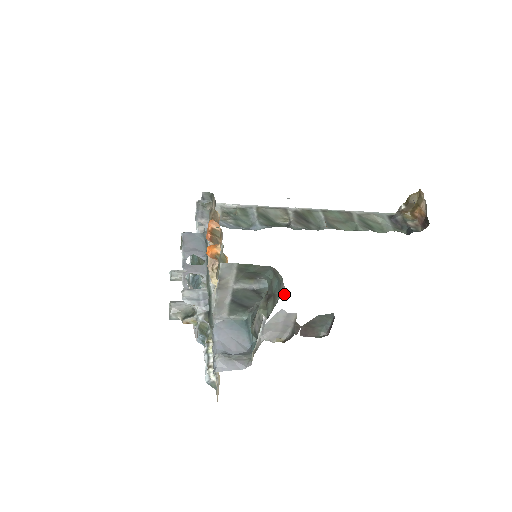
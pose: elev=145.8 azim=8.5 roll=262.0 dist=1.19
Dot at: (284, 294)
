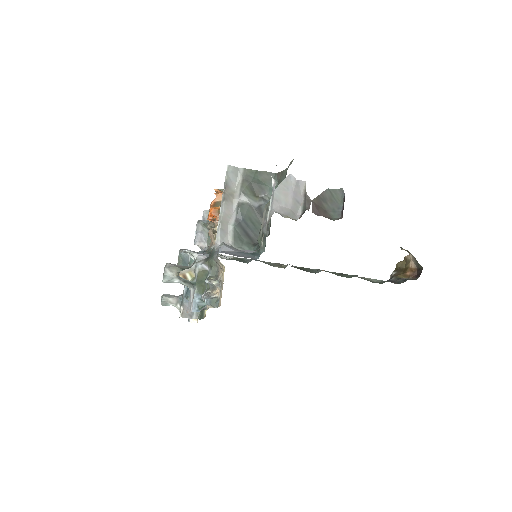
Dot at: (291, 163)
